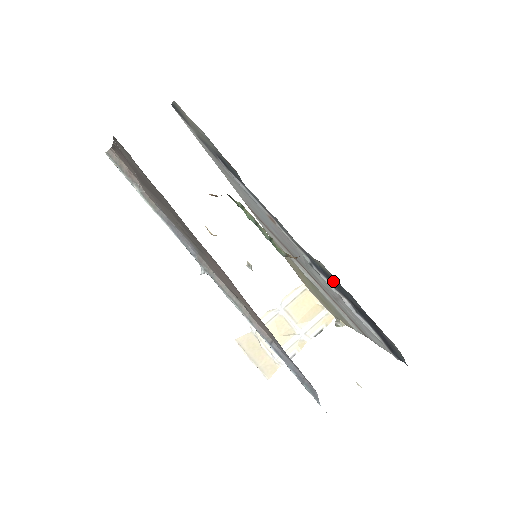
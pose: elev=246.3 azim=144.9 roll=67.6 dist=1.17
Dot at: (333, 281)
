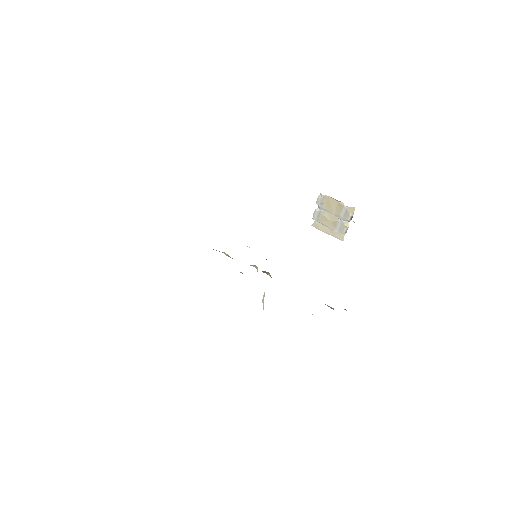
Dot at: occluded
